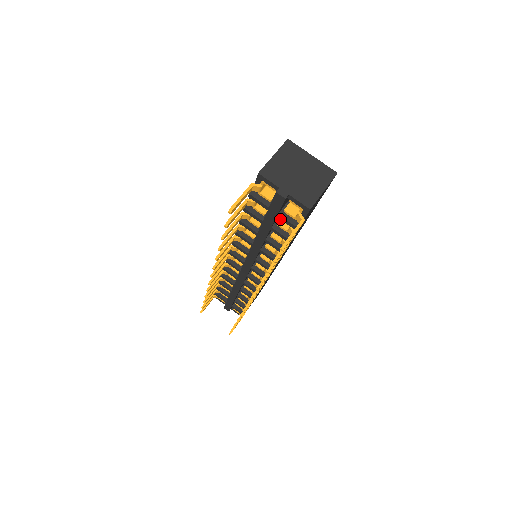
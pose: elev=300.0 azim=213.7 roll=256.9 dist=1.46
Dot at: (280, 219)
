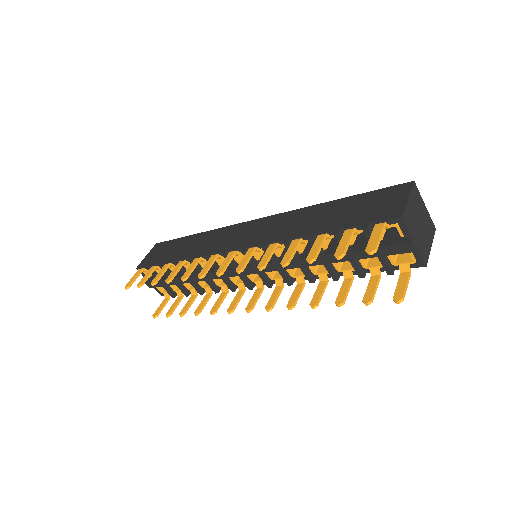
Dot at: (380, 260)
